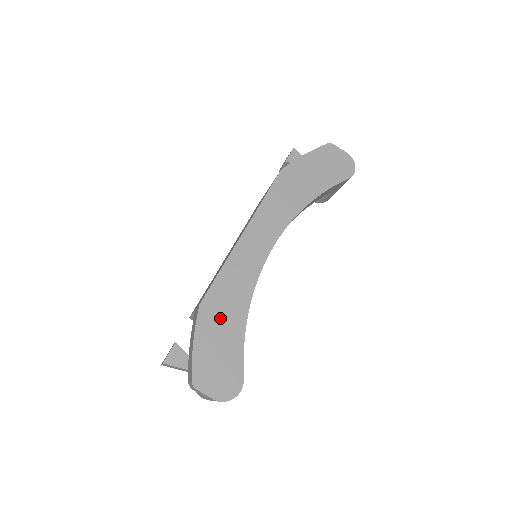
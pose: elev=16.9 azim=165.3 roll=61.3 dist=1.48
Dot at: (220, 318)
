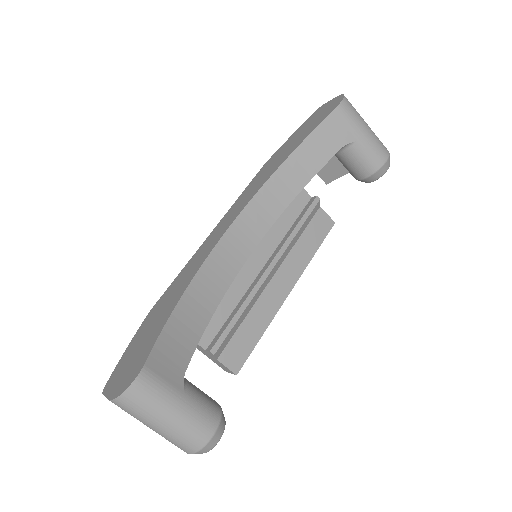
Dot at: (158, 313)
